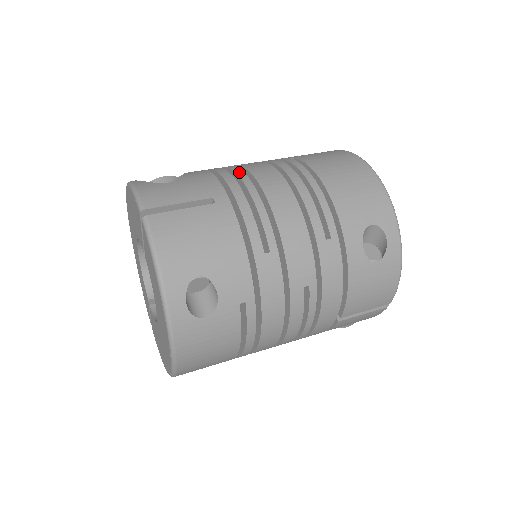
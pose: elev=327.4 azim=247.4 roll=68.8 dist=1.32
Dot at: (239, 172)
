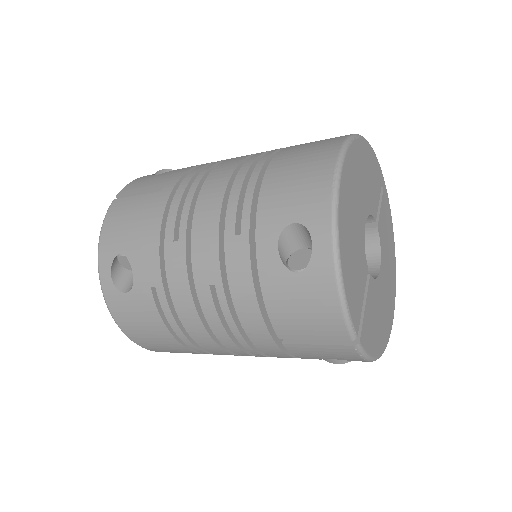
Dot at: (213, 163)
